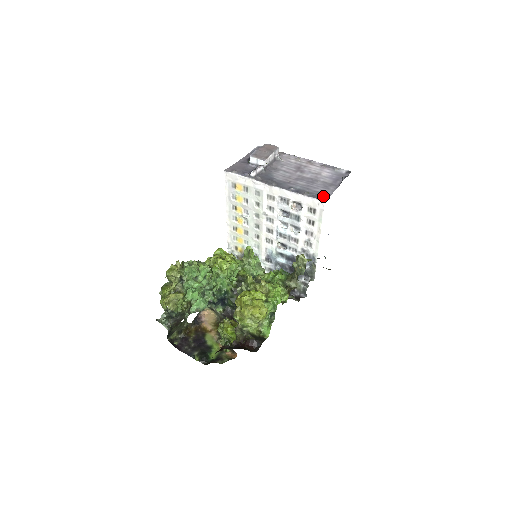
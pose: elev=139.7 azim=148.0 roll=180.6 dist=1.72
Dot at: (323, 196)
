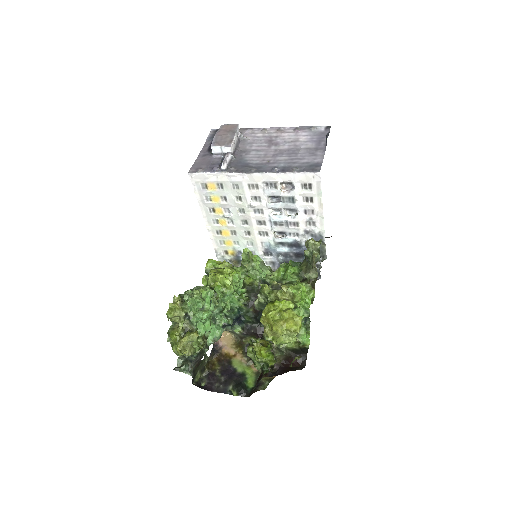
Dot at: (315, 166)
